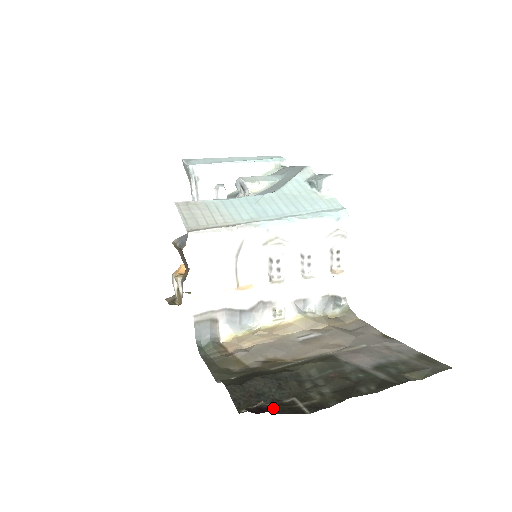
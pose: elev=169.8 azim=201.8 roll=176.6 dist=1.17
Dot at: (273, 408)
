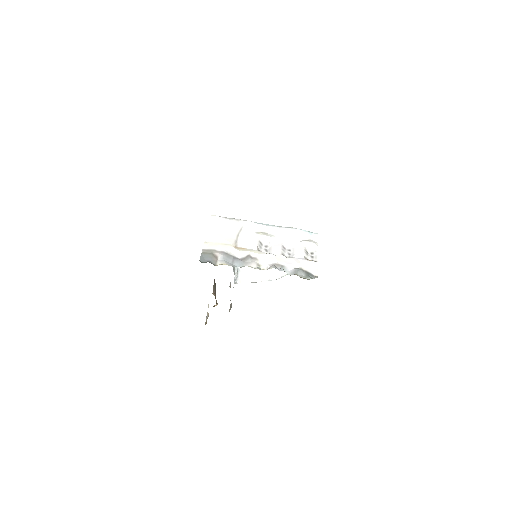
Dot at: occluded
